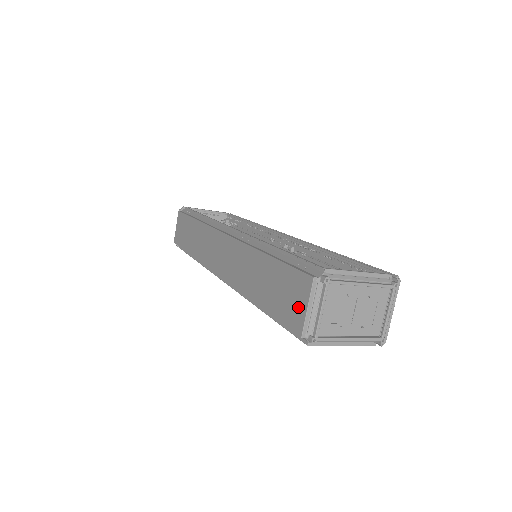
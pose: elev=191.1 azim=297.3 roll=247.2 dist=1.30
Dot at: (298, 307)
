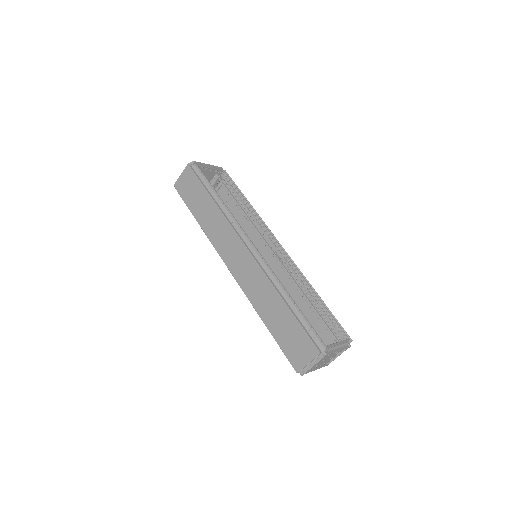
Dot at: (302, 357)
